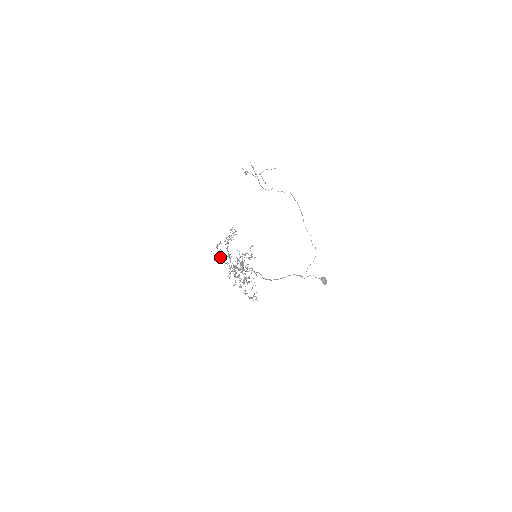
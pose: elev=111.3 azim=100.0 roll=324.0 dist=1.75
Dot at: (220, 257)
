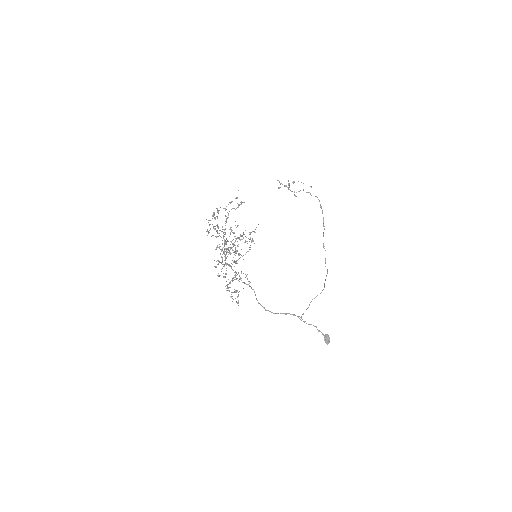
Dot at: occluded
